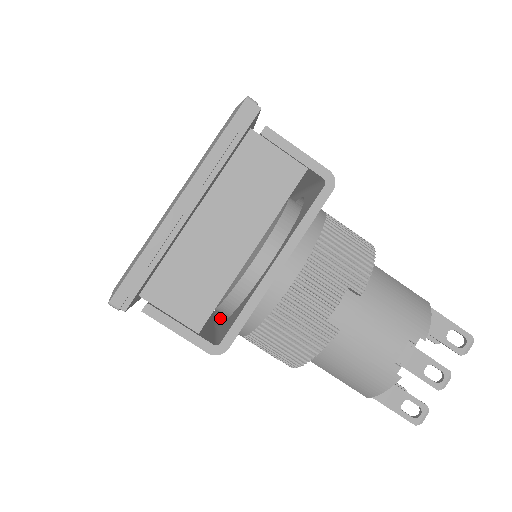
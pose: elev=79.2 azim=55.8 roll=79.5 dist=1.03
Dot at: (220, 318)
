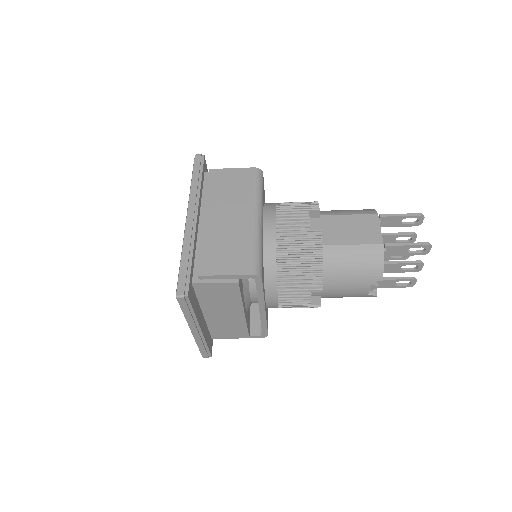
Dot at: occluded
